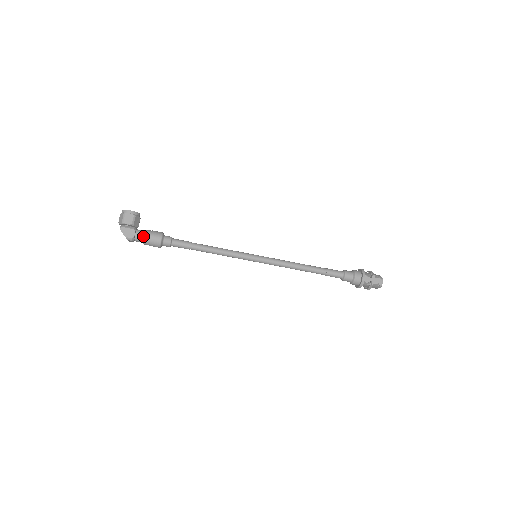
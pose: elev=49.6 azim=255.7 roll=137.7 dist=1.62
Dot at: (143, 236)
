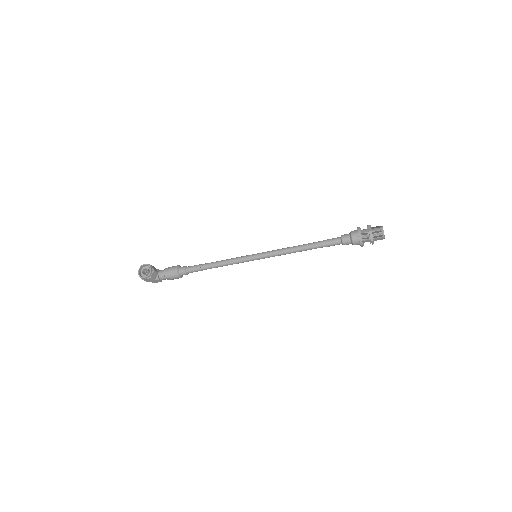
Dot at: occluded
